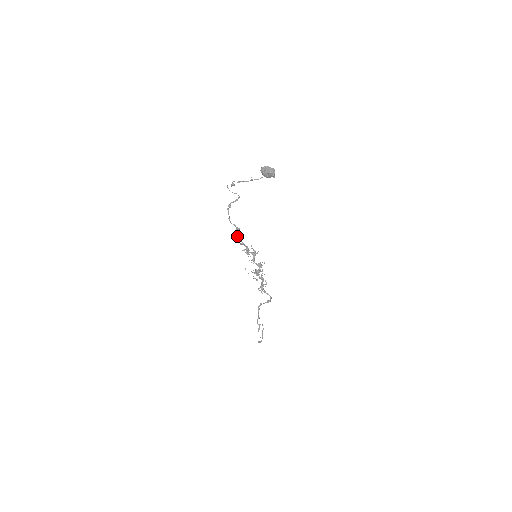
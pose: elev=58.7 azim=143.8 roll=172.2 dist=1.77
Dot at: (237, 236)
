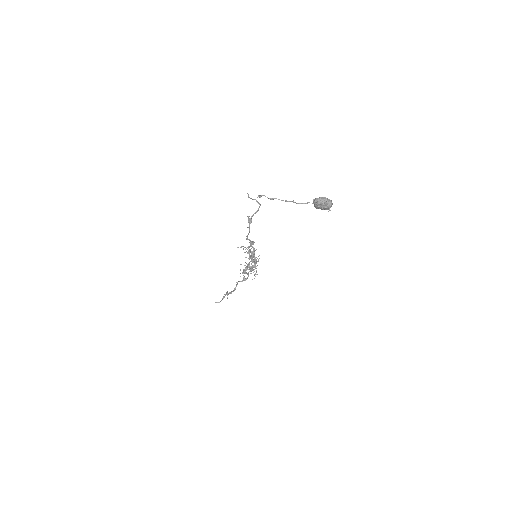
Dot at: (248, 248)
